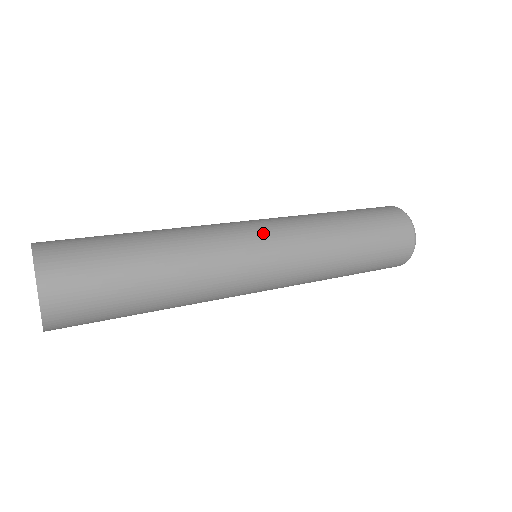
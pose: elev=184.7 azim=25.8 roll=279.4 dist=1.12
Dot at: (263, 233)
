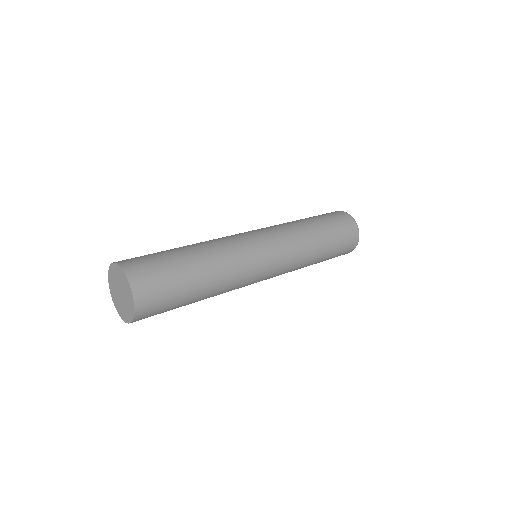
Dot at: (263, 240)
